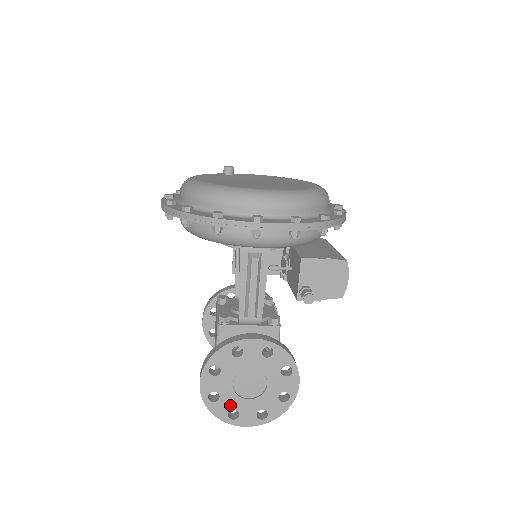
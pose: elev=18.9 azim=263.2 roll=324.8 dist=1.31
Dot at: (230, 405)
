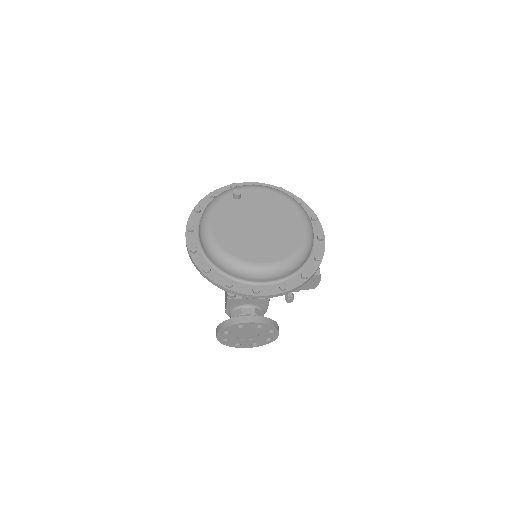
Dot at: (235, 342)
